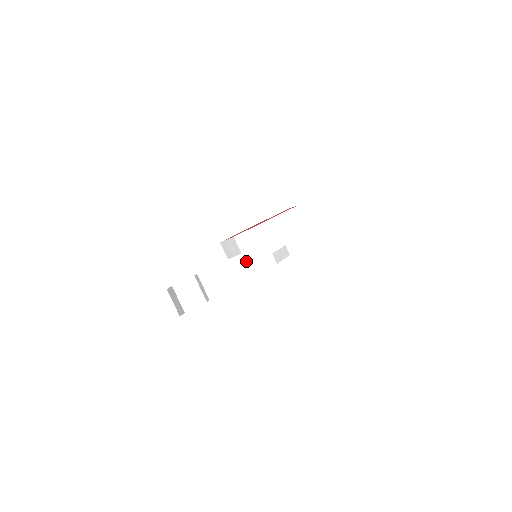
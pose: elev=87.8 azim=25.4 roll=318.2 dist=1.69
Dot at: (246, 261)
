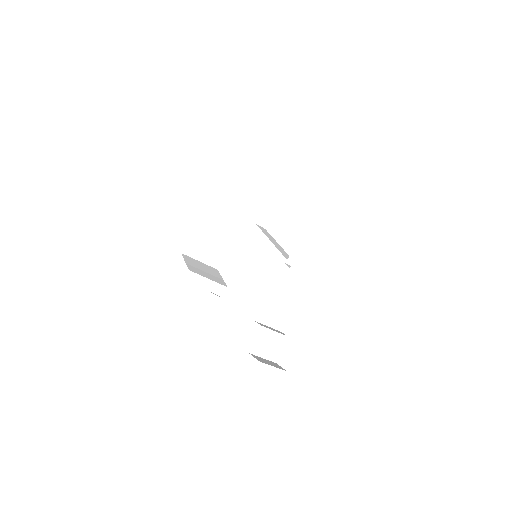
Dot at: (298, 271)
